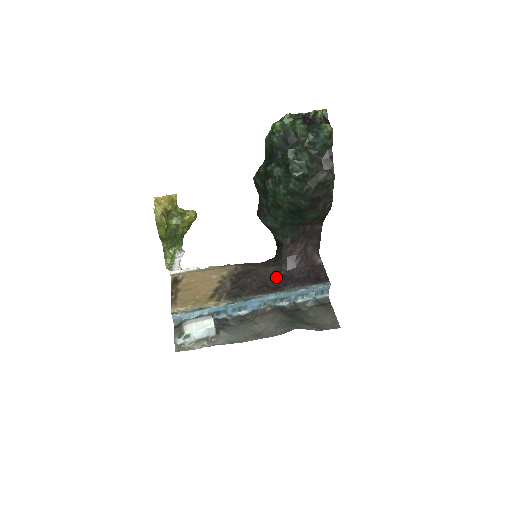
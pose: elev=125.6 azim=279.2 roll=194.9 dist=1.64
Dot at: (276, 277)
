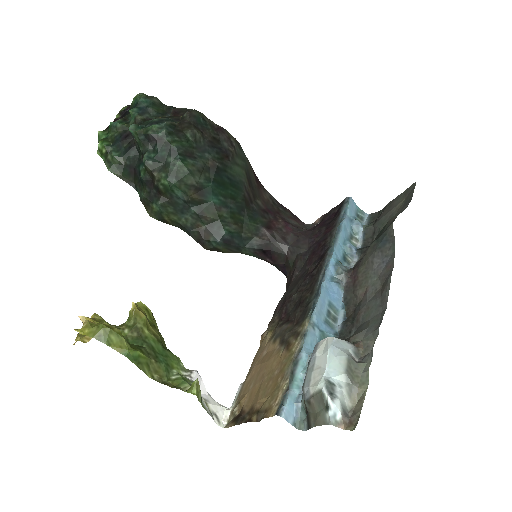
Dot at: (309, 263)
